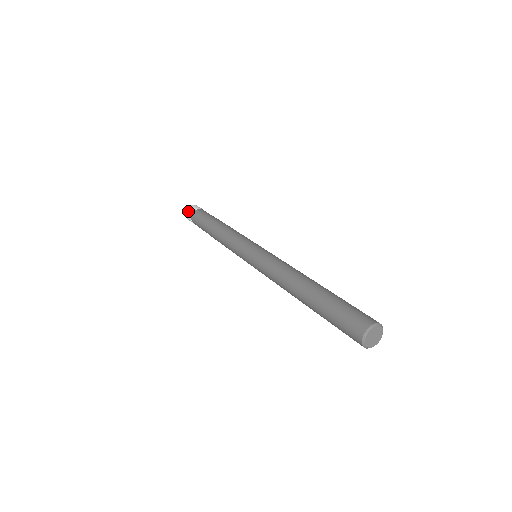
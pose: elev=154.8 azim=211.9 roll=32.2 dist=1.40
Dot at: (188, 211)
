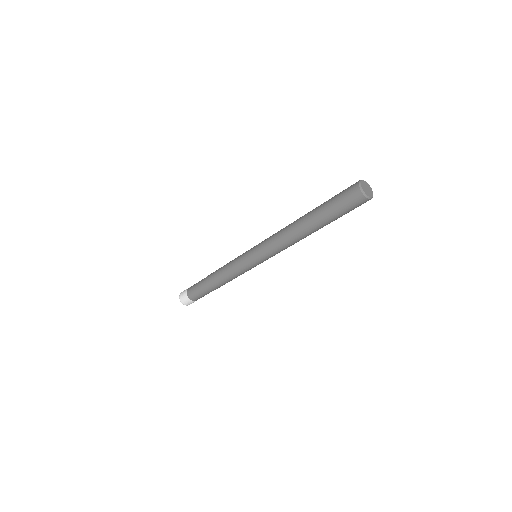
Dot at: occluded
